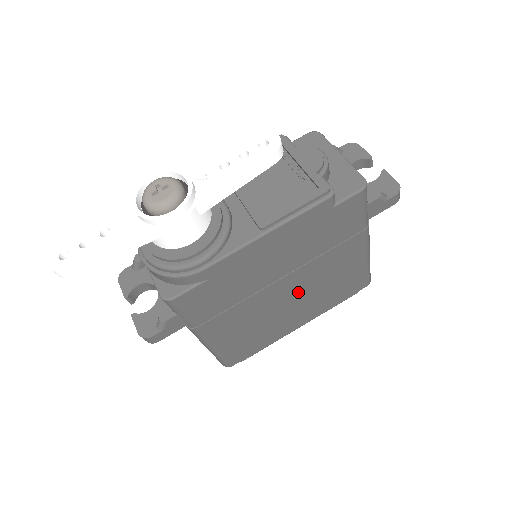
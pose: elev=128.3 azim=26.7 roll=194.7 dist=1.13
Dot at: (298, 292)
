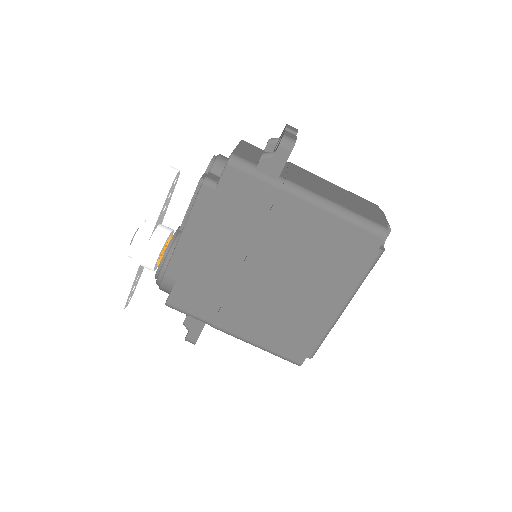
Dot at: (283, 271)
